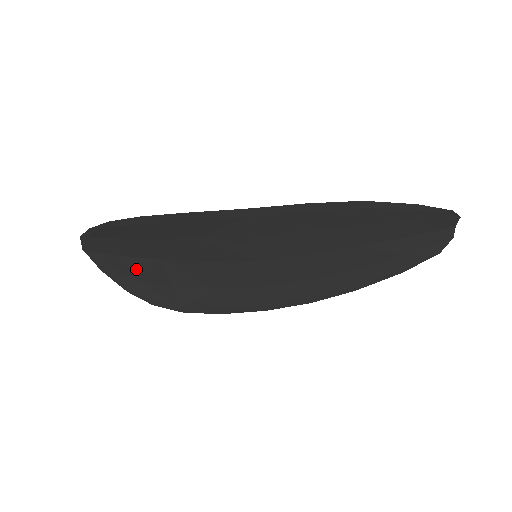
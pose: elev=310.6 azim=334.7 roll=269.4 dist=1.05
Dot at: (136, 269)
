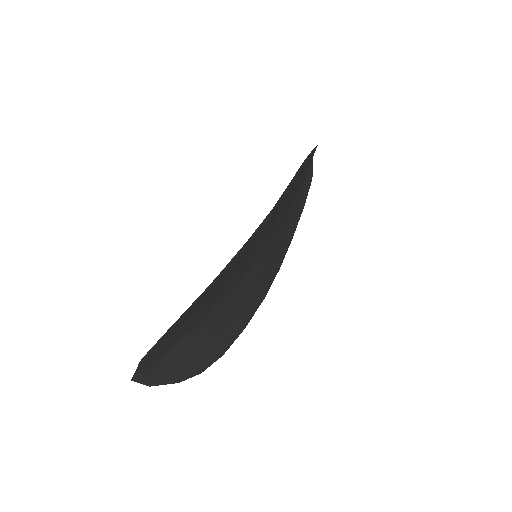
Dot at: (185, 350)
